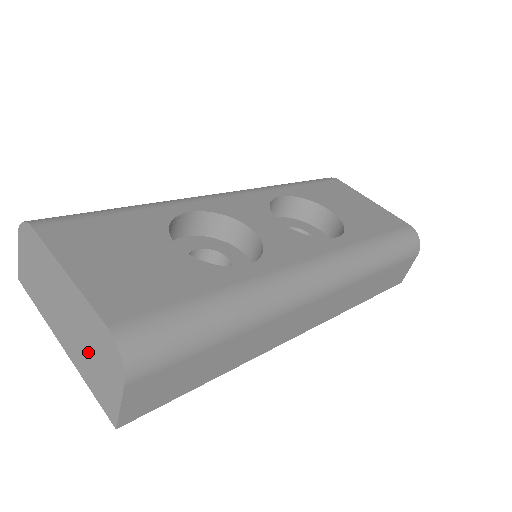
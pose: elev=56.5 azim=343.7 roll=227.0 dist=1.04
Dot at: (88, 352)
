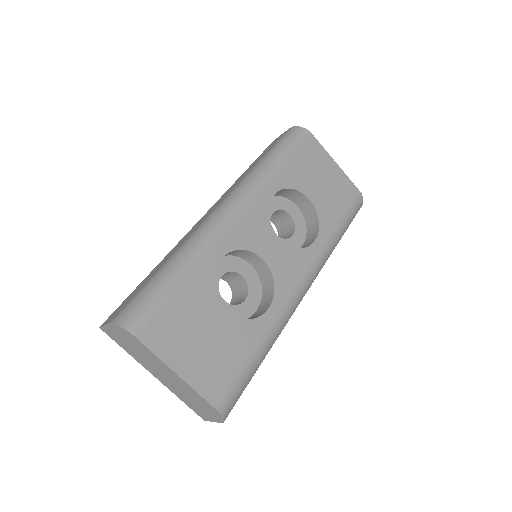
Dot at: (188, 398)
